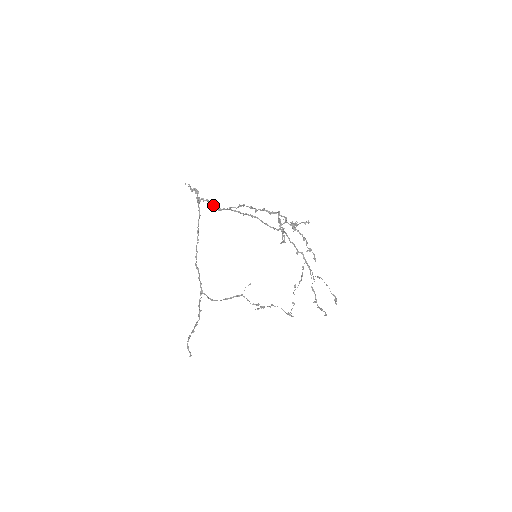
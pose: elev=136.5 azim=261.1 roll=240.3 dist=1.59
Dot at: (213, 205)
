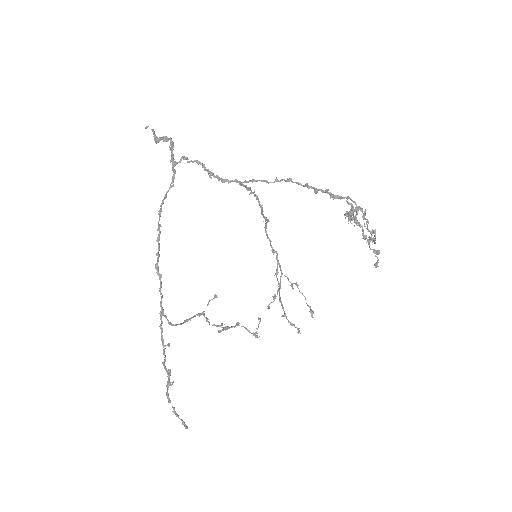
Dot at: occluded
